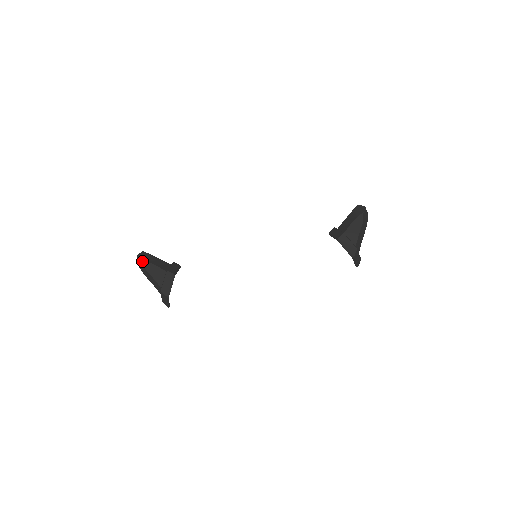
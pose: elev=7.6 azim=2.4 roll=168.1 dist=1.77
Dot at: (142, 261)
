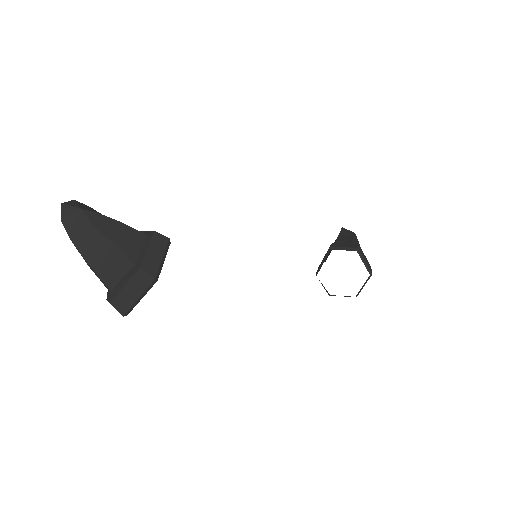
Dot at: (85, 210)
